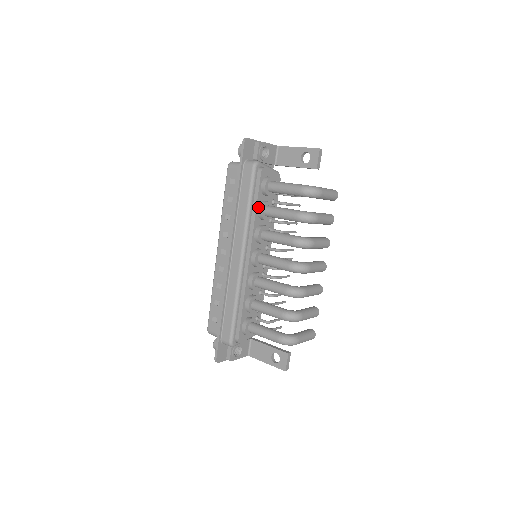
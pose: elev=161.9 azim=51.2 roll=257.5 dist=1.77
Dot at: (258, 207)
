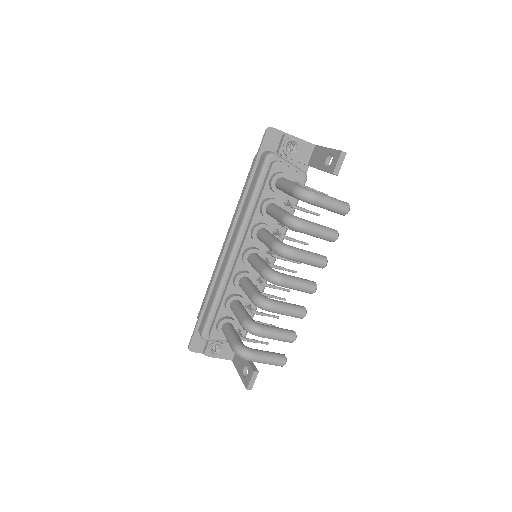
Dot at: (261, 202)
